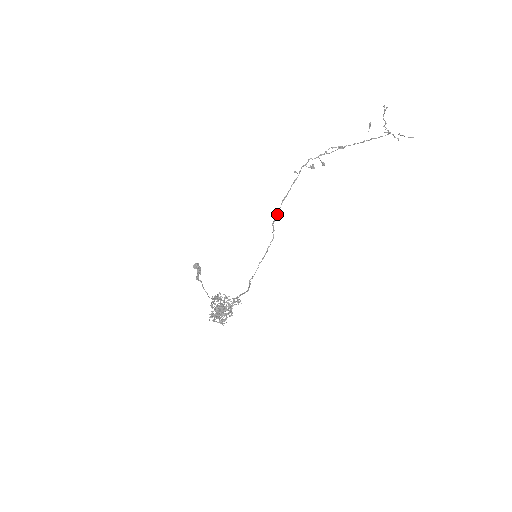
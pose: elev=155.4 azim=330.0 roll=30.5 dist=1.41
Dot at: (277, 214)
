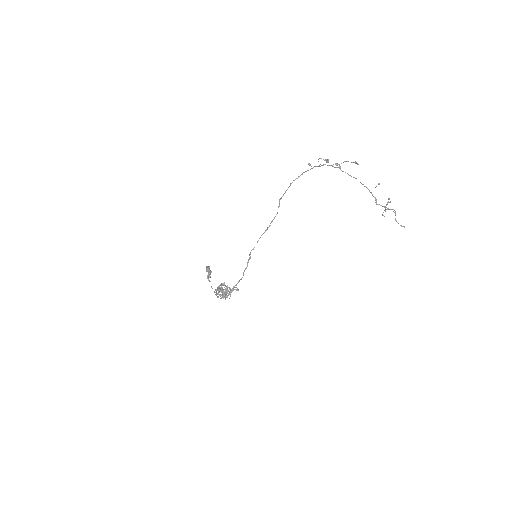
Dot at: (285, 191)
